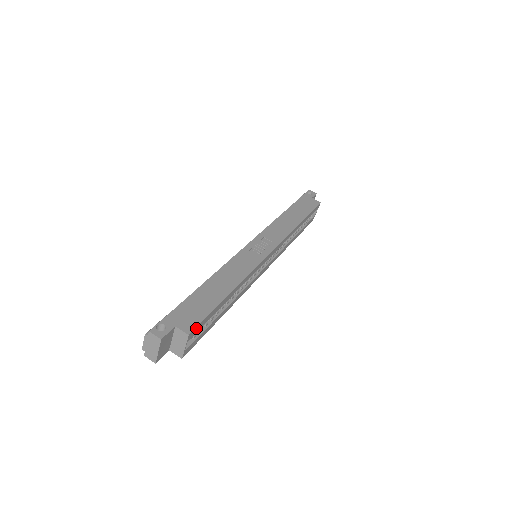
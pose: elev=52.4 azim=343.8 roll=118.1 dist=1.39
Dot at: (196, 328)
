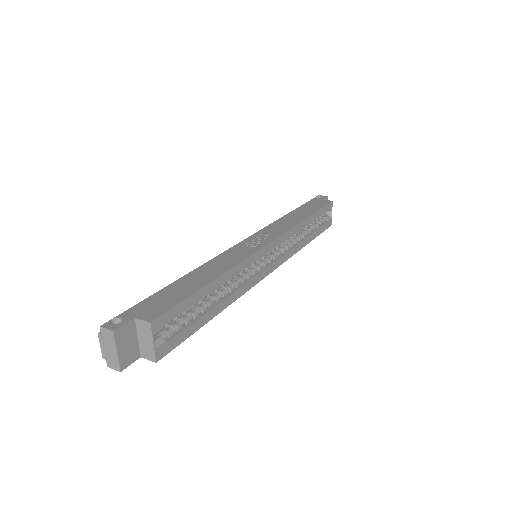
Dot at: (163, 316)
